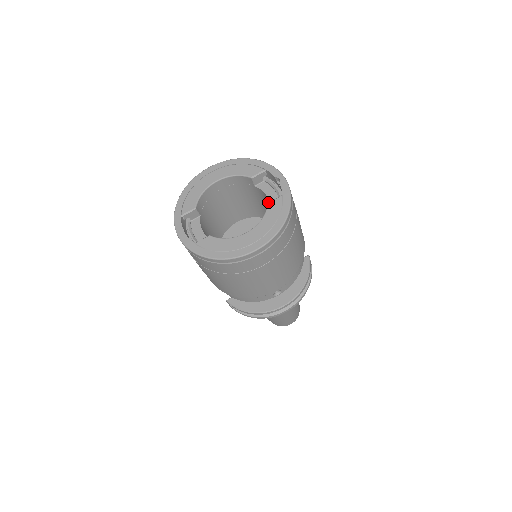
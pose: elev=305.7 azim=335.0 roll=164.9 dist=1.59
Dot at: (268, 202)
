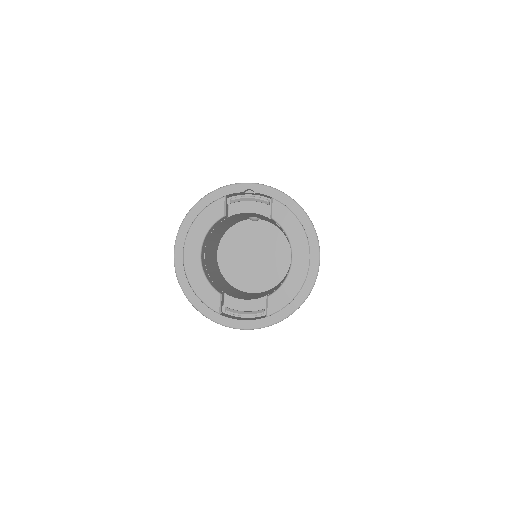
Dot at: (248, 214)
